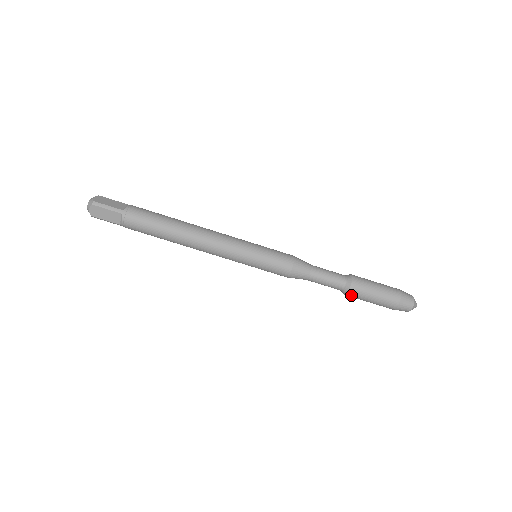
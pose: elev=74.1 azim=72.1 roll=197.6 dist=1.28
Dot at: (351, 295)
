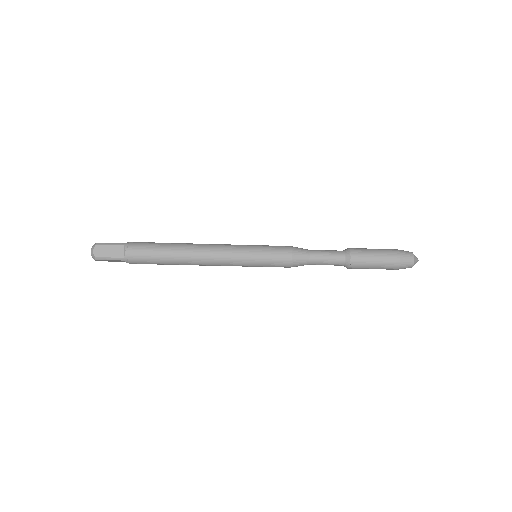
Dot at: (351, 268)
